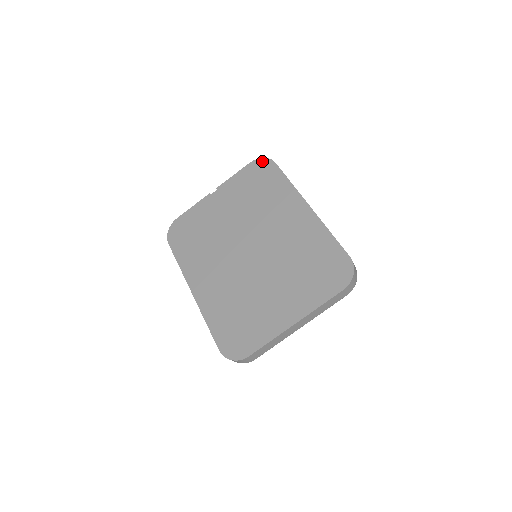
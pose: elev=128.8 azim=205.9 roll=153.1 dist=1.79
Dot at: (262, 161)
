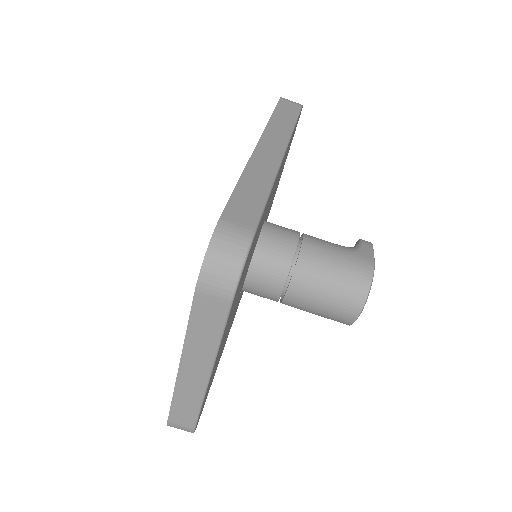
Dot at: occluded
